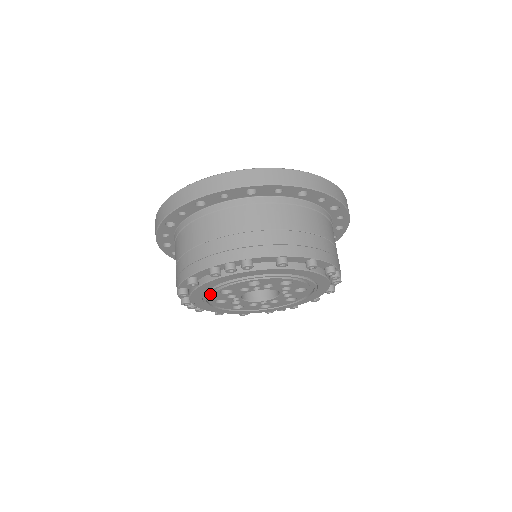
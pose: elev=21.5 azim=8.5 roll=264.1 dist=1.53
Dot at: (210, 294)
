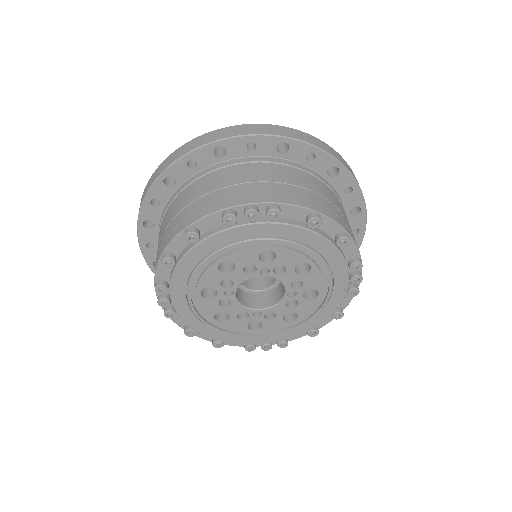
Dot at: (202, 272)
